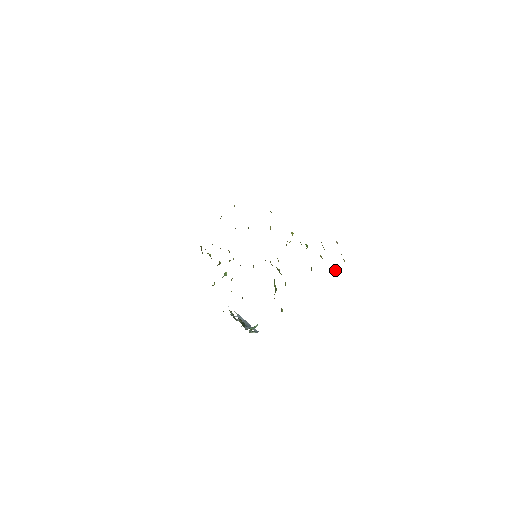
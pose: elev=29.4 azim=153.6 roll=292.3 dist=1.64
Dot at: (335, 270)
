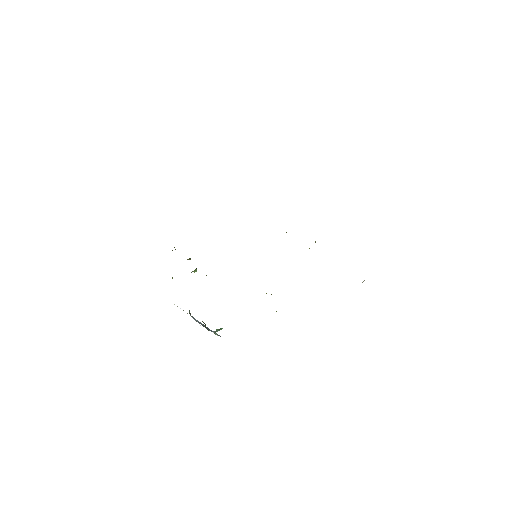
Dot at: occluded
